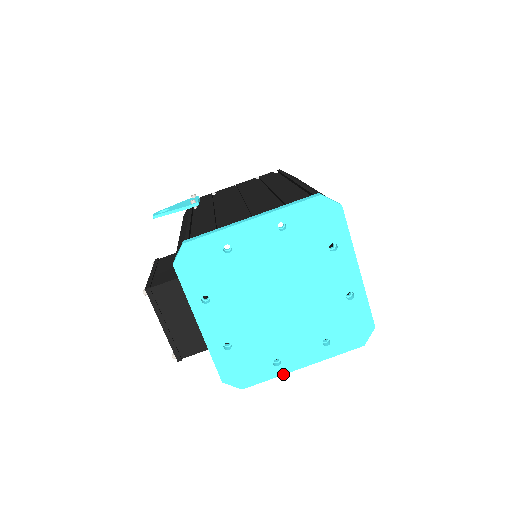
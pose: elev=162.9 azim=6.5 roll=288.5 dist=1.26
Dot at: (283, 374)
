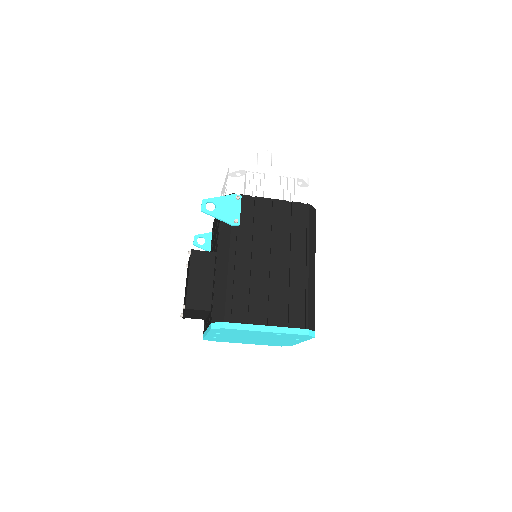
Dot at: occluded
